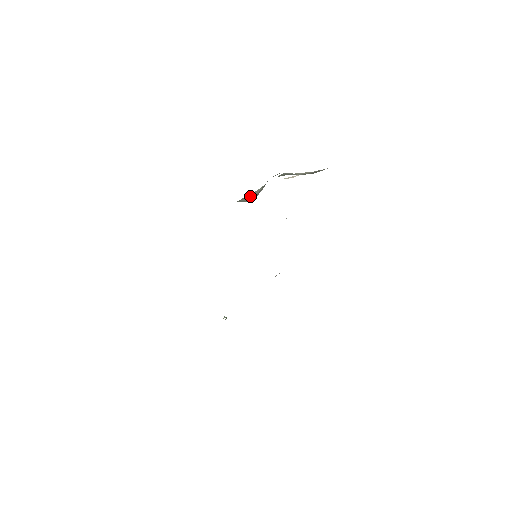
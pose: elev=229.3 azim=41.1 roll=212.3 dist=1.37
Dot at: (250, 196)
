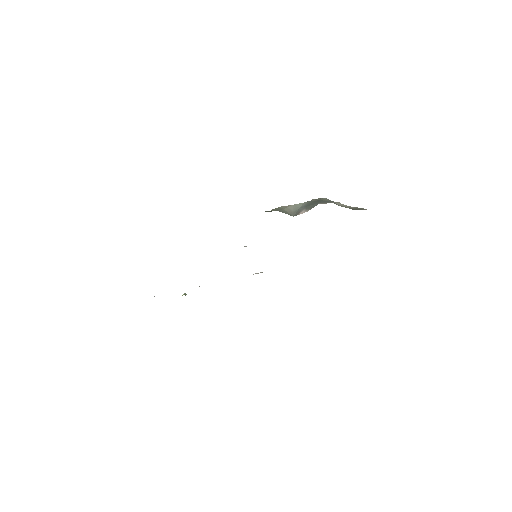
Dot at: (289, 208)
